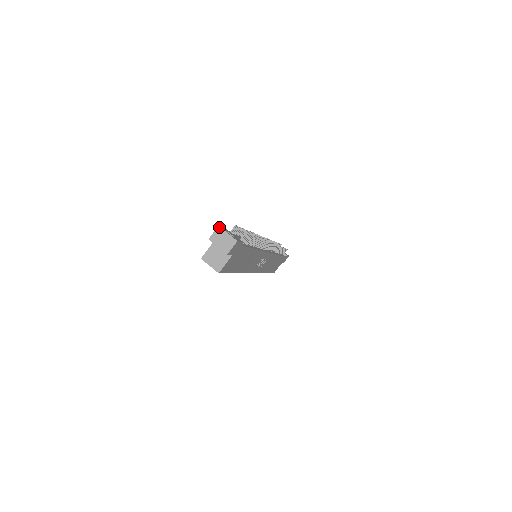
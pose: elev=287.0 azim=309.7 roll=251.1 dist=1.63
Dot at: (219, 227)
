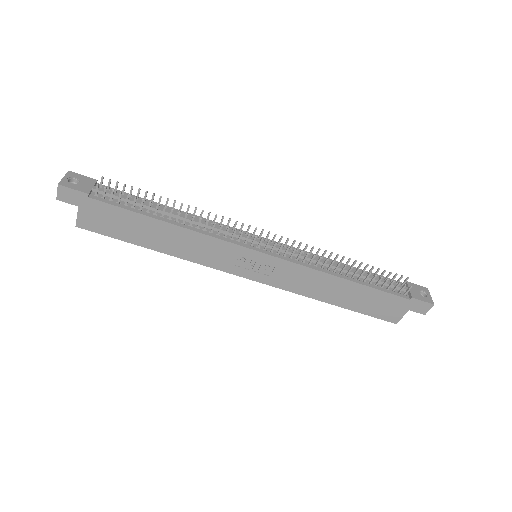
Dot at: (68, 172)
